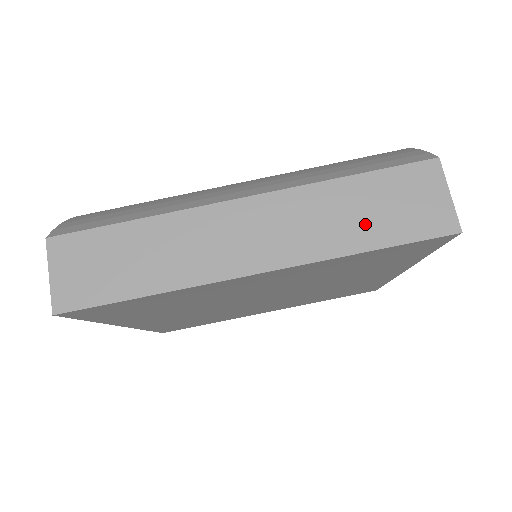
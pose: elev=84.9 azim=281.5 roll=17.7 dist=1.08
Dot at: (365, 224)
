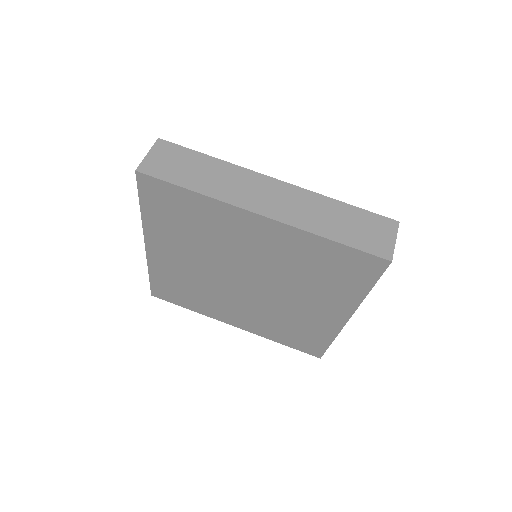
Dot at: (338, 227)
